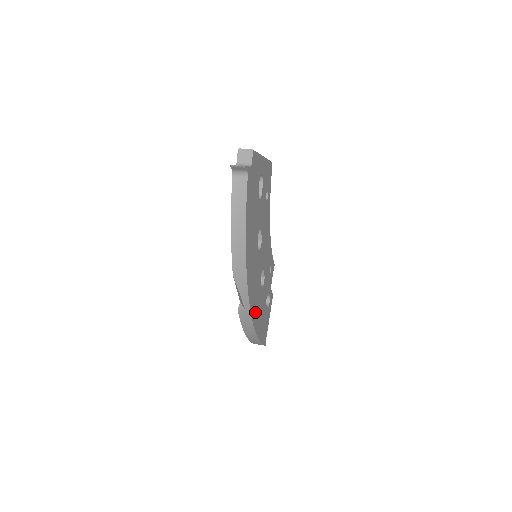
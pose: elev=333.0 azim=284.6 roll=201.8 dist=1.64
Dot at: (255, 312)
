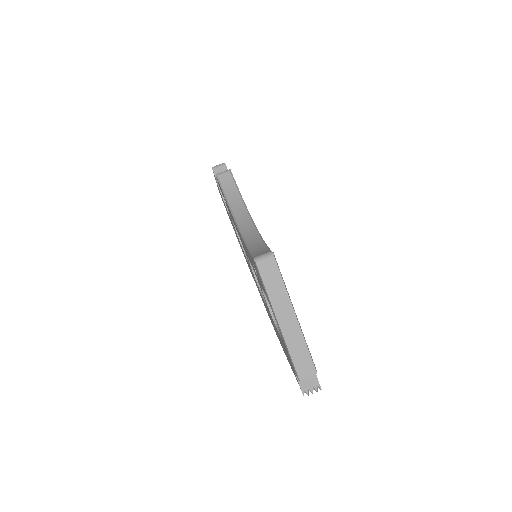
Dot at: occluded
